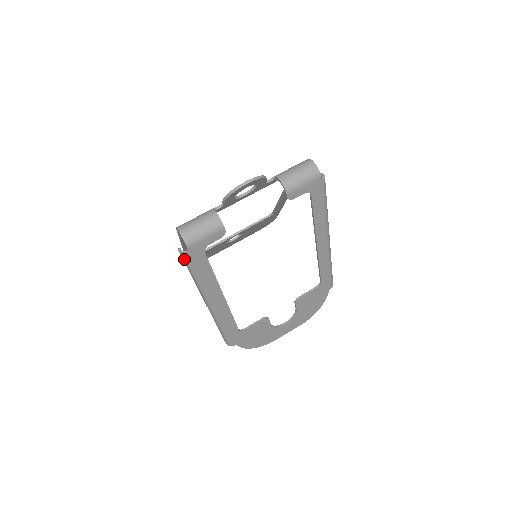
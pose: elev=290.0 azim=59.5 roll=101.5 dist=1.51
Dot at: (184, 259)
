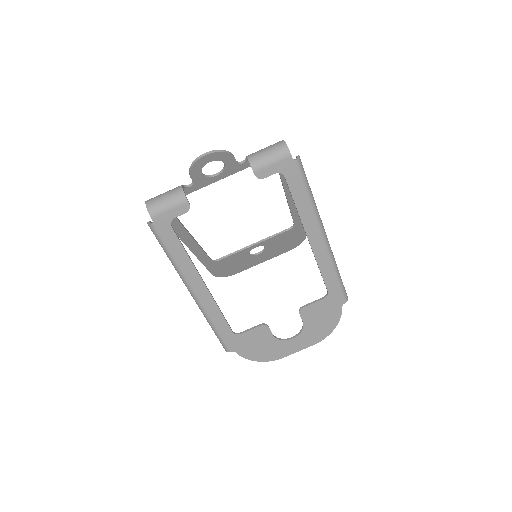
Dot at: (153, 232)
